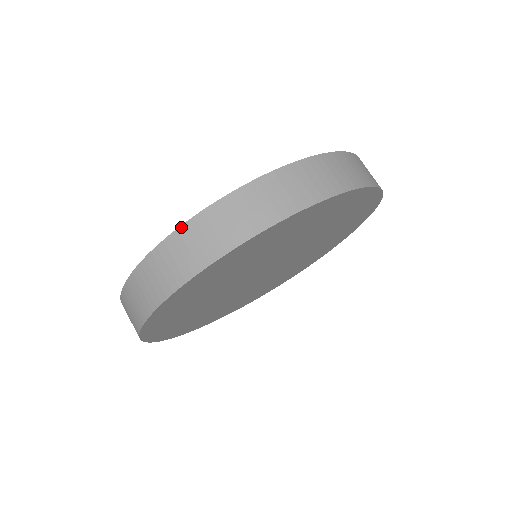
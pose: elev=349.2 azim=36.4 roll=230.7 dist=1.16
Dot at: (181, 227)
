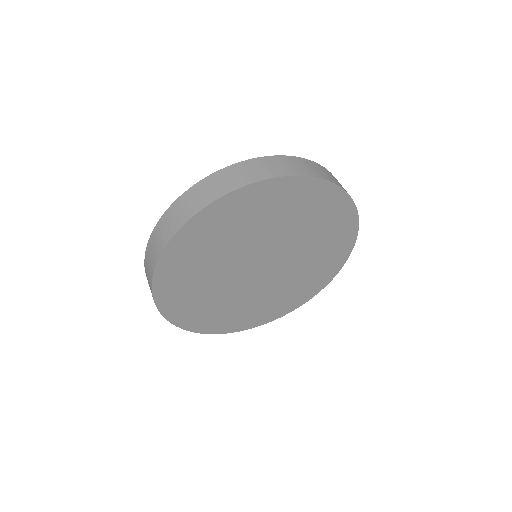
Dot at: (203, 179)
